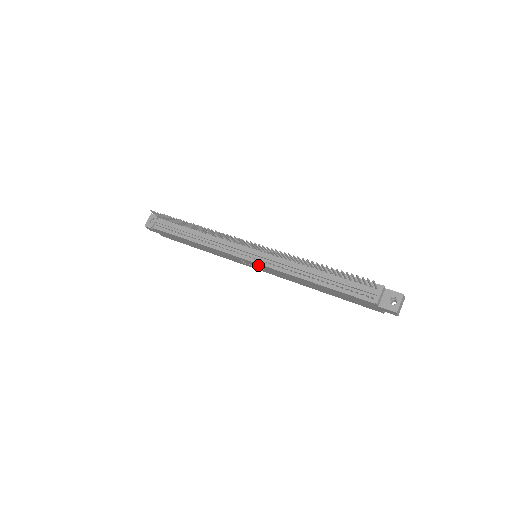
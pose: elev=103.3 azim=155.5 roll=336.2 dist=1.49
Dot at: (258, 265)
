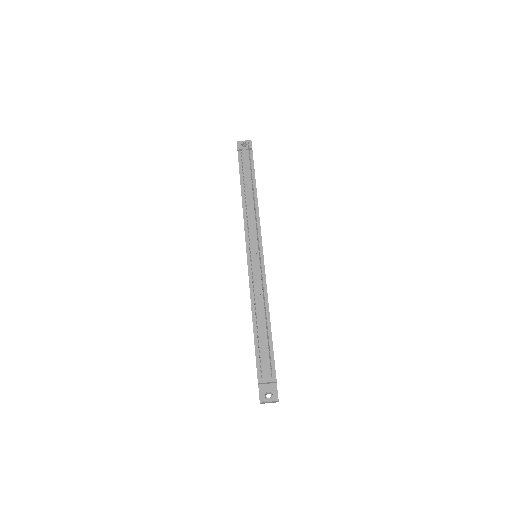
Dot at: occluded
